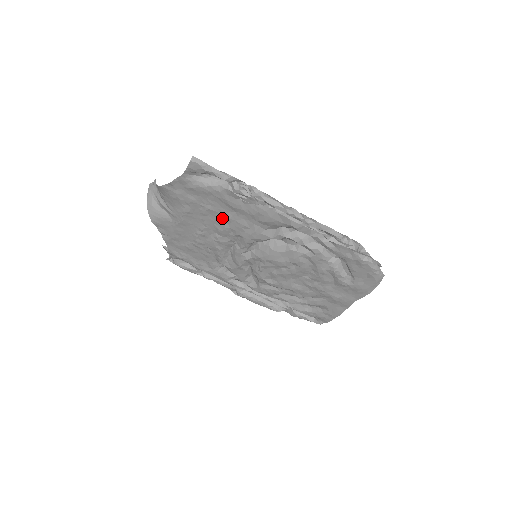
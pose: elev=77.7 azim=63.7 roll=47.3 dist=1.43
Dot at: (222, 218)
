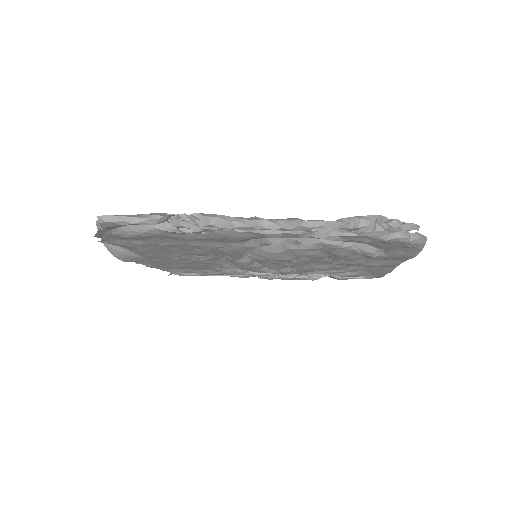
Dot at: (187, 246)
